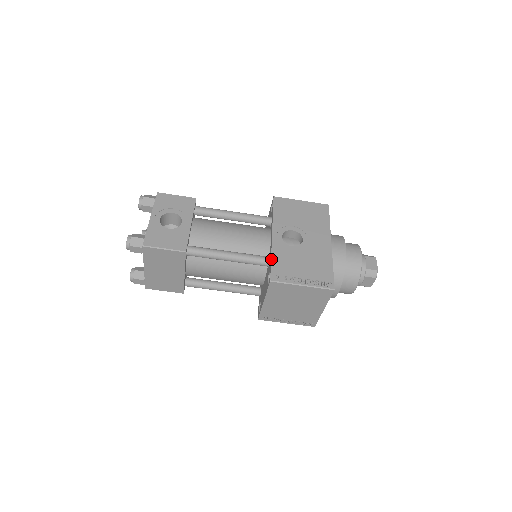
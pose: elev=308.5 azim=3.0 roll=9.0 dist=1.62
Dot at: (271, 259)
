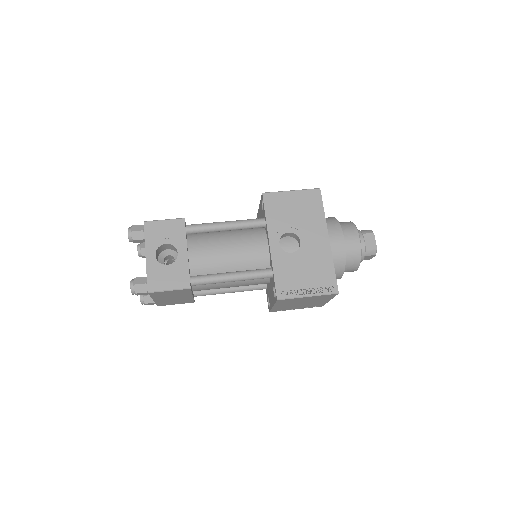
Dot at: (273, 274)
